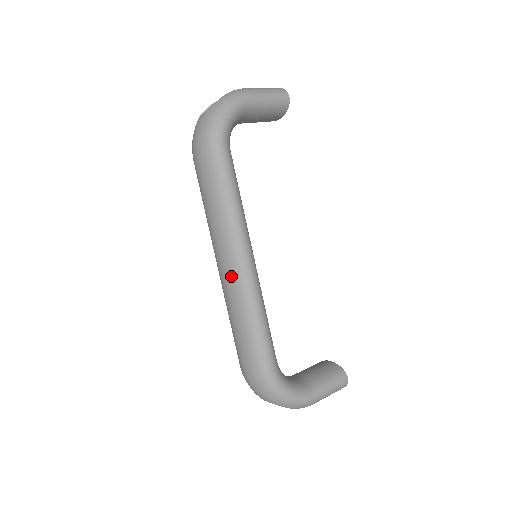
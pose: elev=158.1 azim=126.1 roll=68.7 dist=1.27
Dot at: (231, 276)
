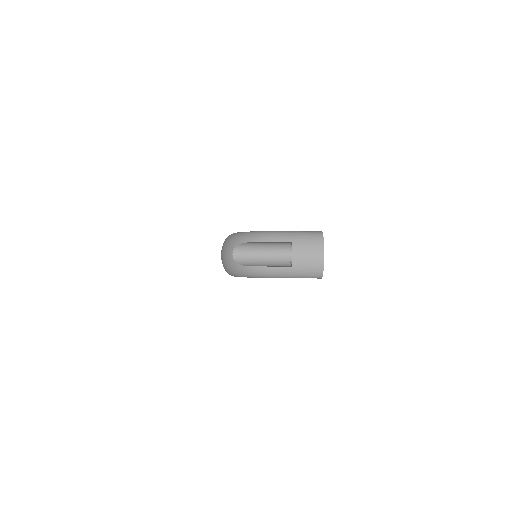
Dot at: occluded
